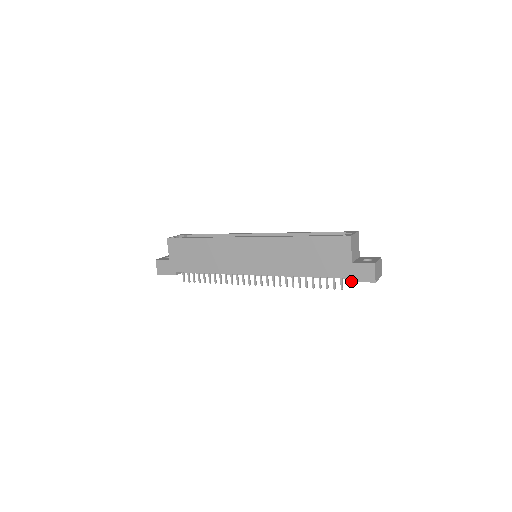
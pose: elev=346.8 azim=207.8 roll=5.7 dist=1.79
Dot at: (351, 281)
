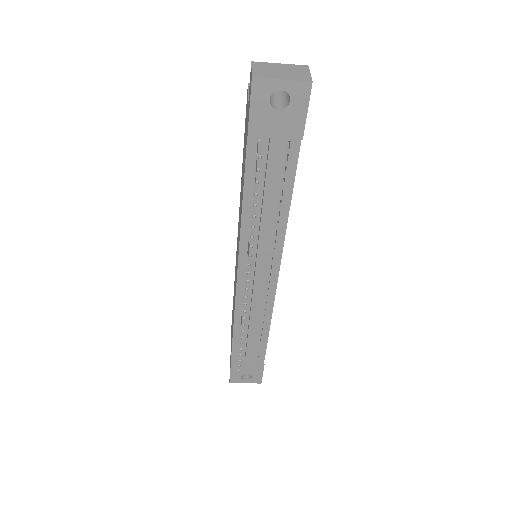
Dot at: (248, 124)
